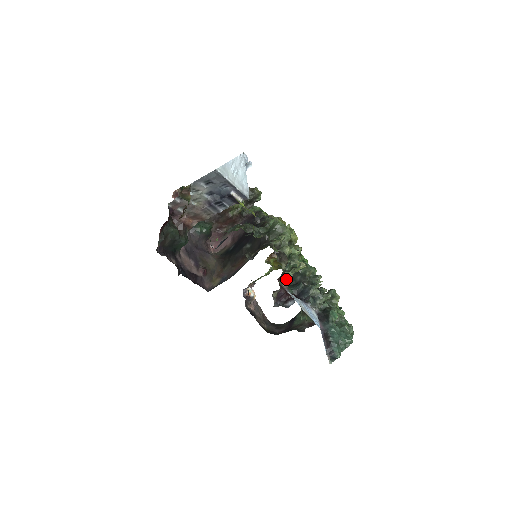
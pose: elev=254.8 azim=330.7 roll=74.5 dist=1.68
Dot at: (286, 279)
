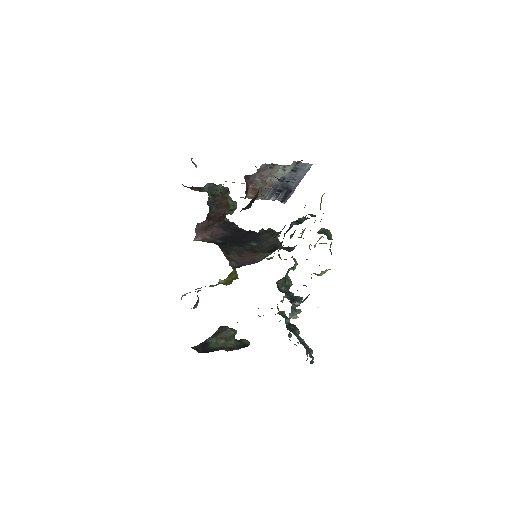
Dot at: occluded
